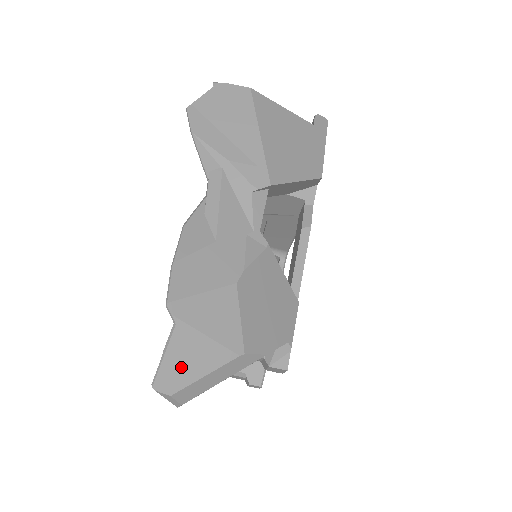
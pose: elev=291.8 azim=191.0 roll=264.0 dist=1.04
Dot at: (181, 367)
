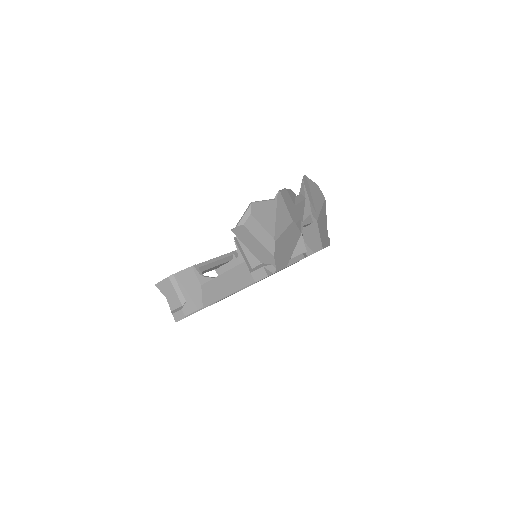
Dot at: (262, 212)
